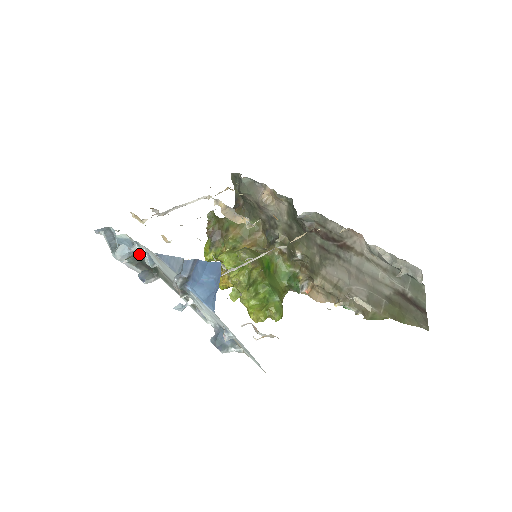
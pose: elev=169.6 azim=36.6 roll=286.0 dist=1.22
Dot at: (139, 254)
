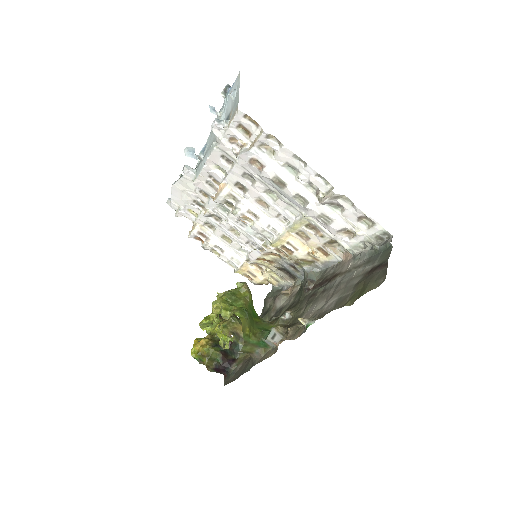
Dot at: occluded
